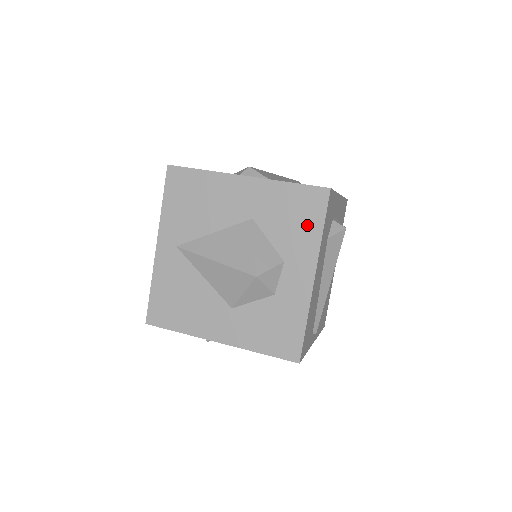
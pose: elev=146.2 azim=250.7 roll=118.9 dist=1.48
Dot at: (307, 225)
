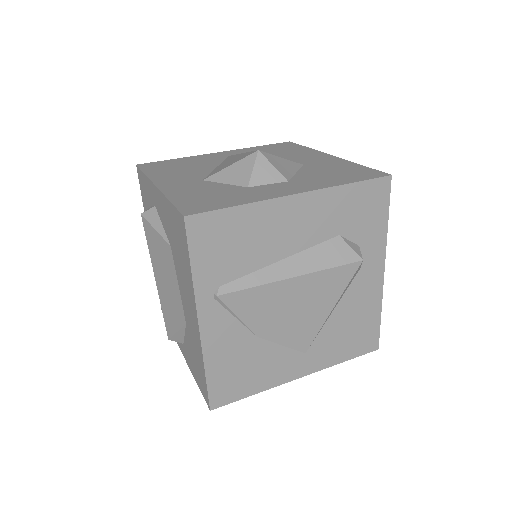
Dot at: (341, 178)
